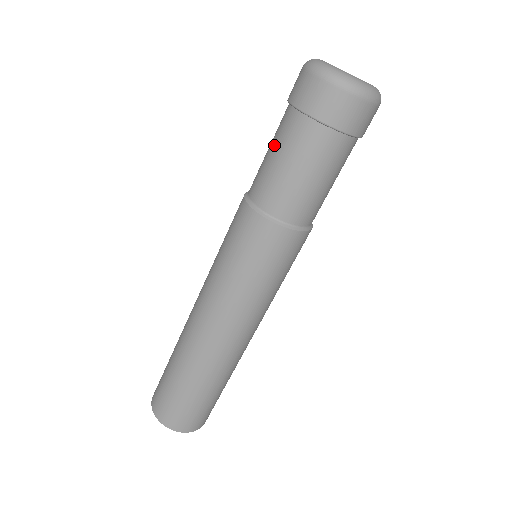
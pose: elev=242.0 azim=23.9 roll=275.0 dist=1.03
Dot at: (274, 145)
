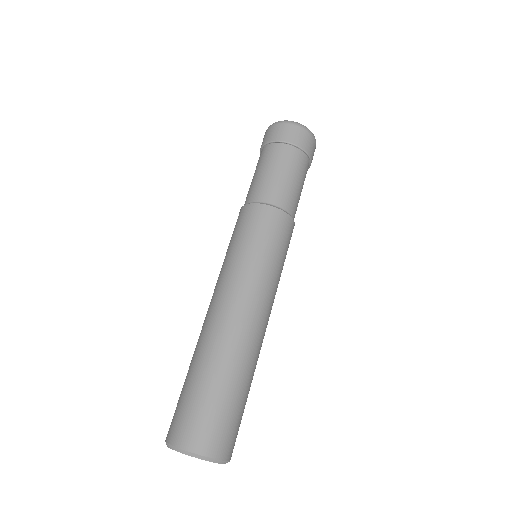
Dot at: (259, 168)
